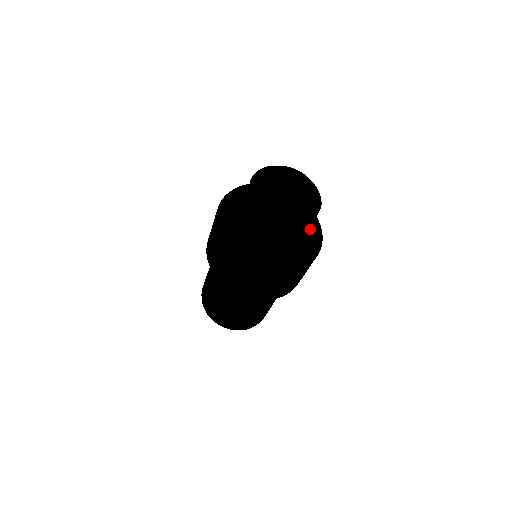
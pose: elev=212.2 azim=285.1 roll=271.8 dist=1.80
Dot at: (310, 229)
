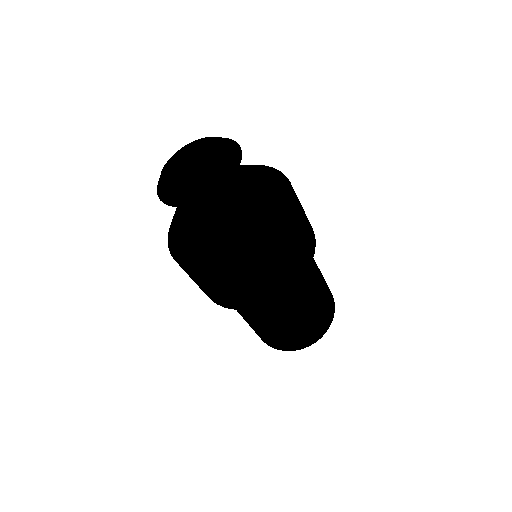
Dot at: (259, 189)
